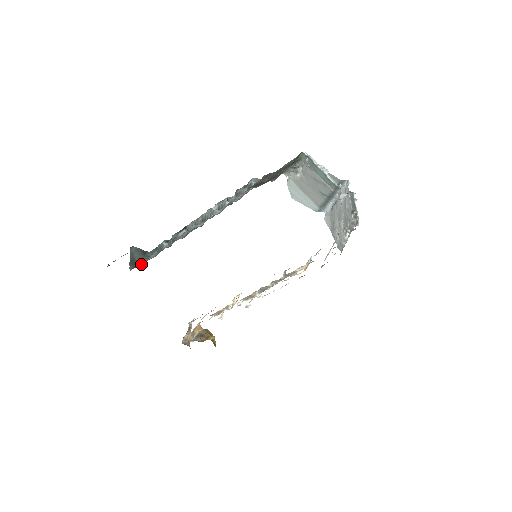
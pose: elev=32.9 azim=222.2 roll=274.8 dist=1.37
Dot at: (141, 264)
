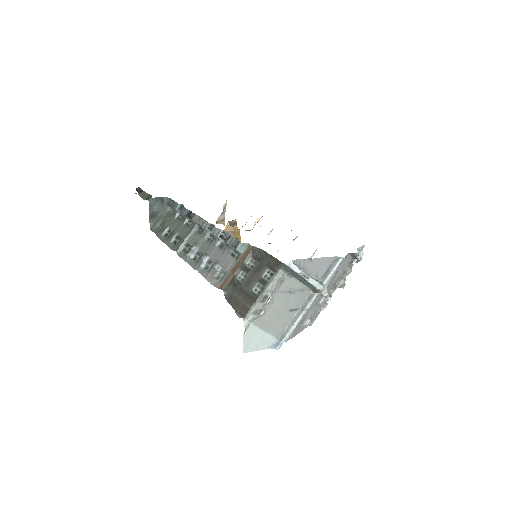
Dot at: (159, 222)
